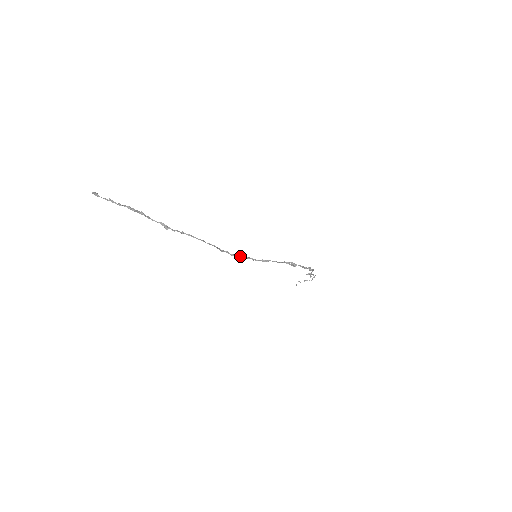
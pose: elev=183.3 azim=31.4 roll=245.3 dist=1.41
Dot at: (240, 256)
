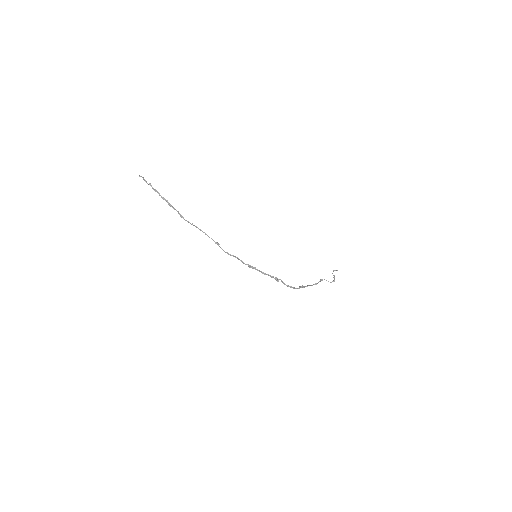
Dot at: (232, 255)
